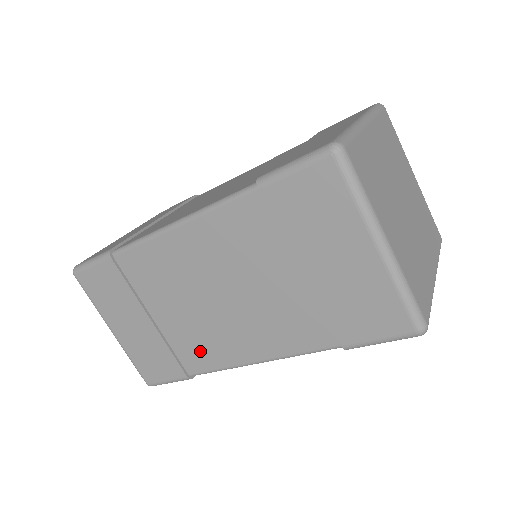
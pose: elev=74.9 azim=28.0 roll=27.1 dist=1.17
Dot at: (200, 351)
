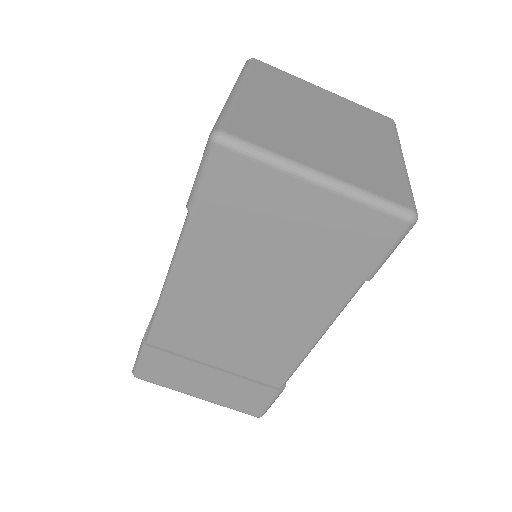
Dot at: (270, 364)
